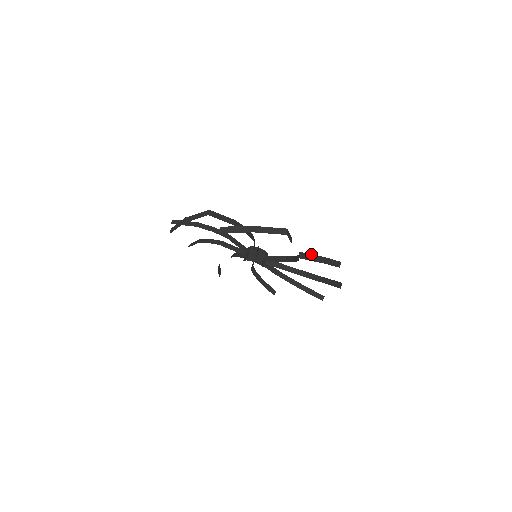
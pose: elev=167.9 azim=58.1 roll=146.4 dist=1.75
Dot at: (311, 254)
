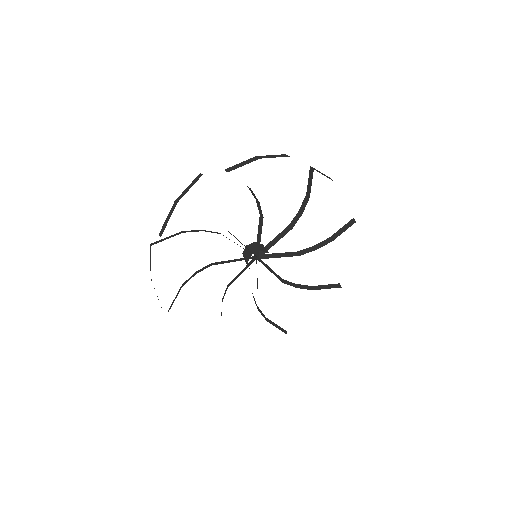
Dot at: occluded
